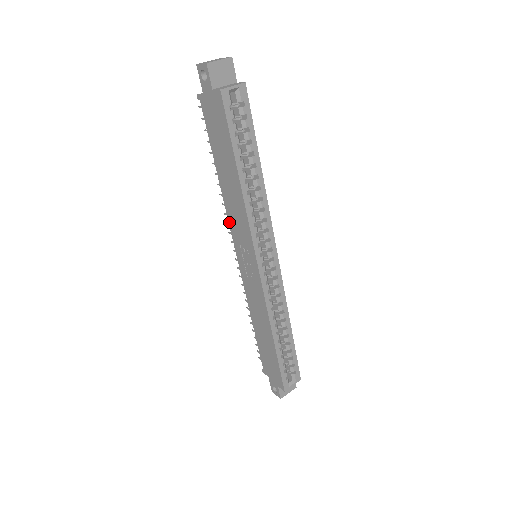
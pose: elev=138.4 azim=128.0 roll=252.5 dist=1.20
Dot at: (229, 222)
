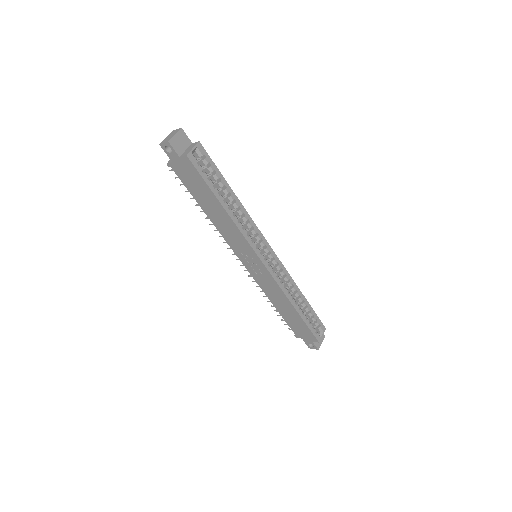
Dot at: (226, 241)
